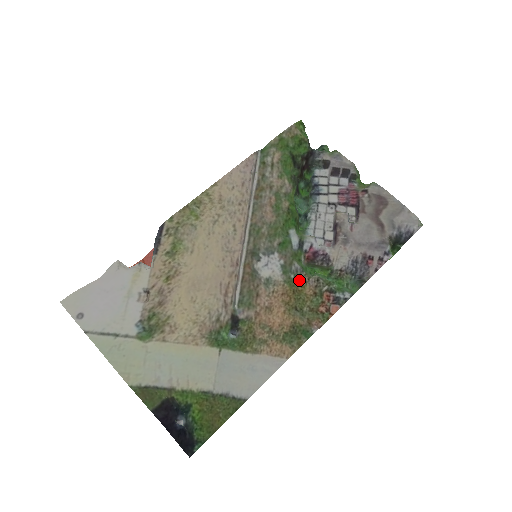
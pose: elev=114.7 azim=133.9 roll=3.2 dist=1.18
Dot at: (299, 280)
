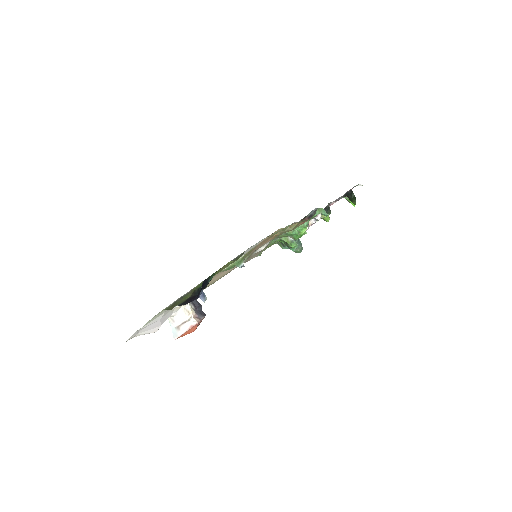
Dot at: occluded
